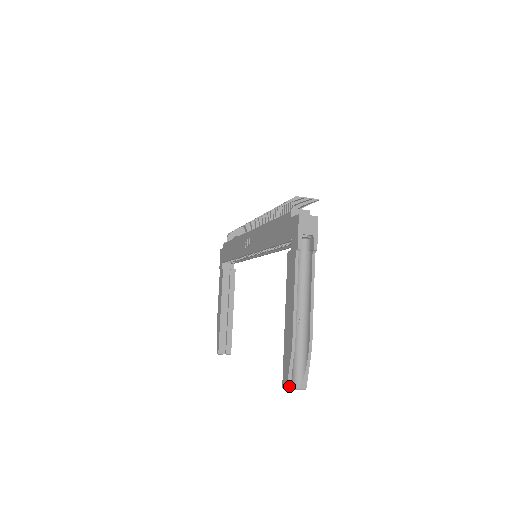
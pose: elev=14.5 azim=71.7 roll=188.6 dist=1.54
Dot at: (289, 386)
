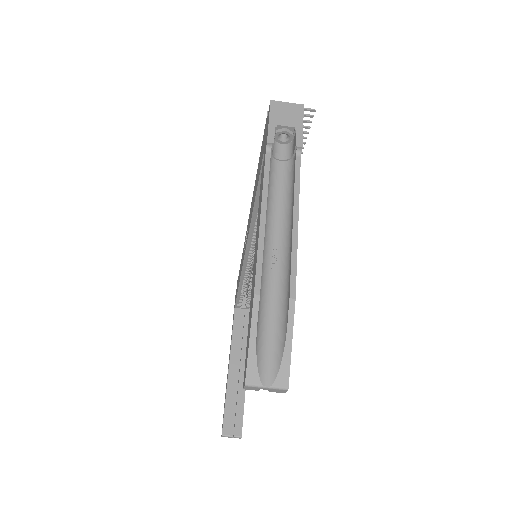
Dot at: (250, 377)
